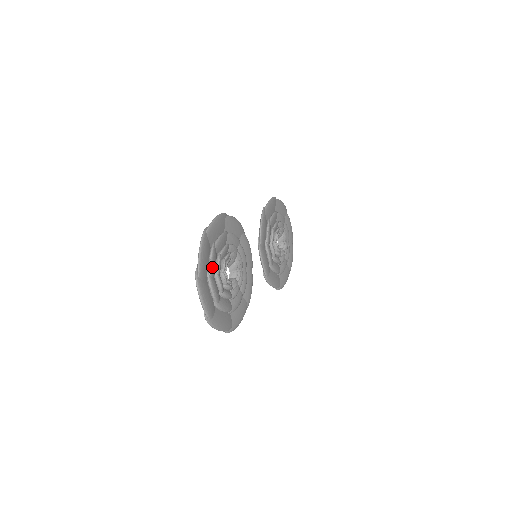
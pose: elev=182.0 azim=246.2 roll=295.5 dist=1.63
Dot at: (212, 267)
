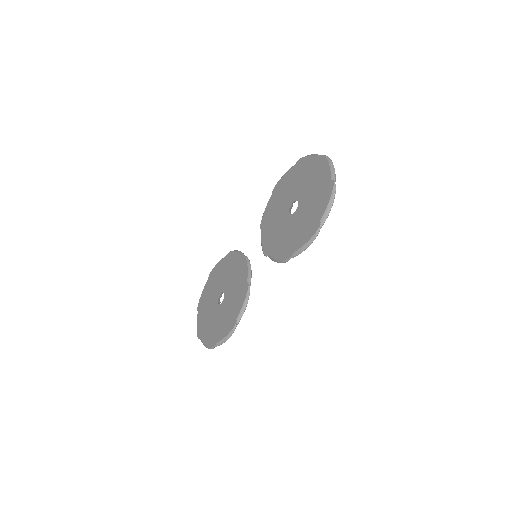
Dot at: occluded
